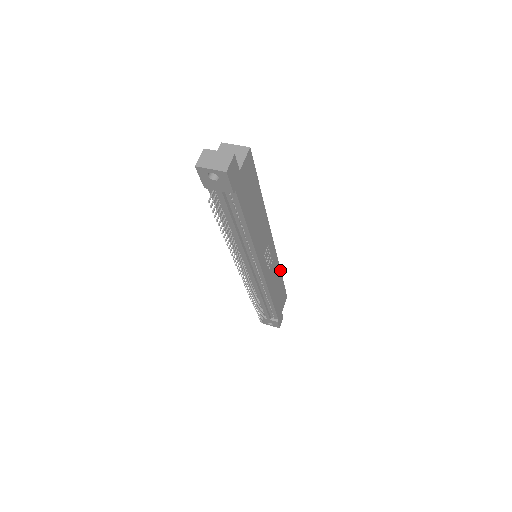
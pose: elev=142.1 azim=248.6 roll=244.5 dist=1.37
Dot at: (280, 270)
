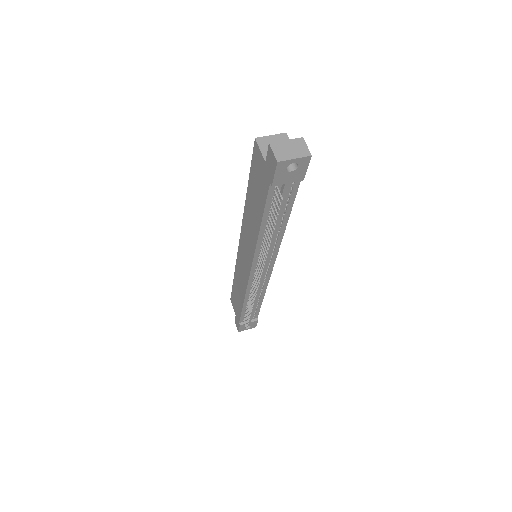
Dot at: occluded
